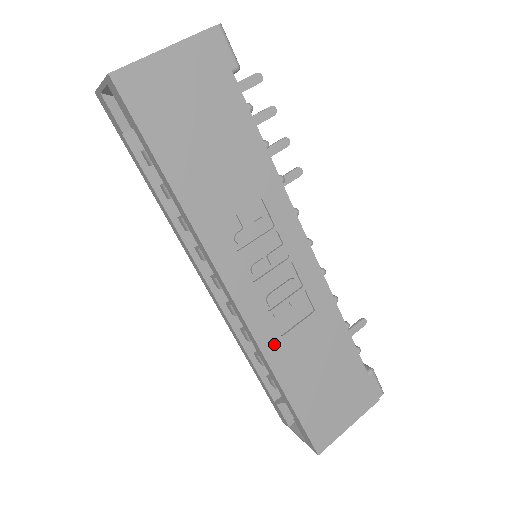
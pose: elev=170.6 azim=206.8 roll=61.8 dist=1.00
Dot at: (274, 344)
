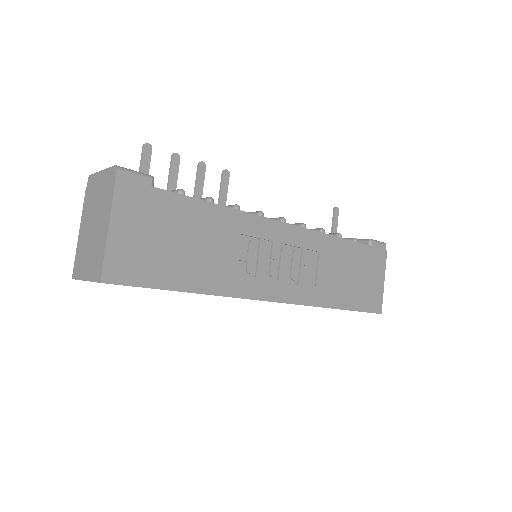
Dot at: (316, 295)
